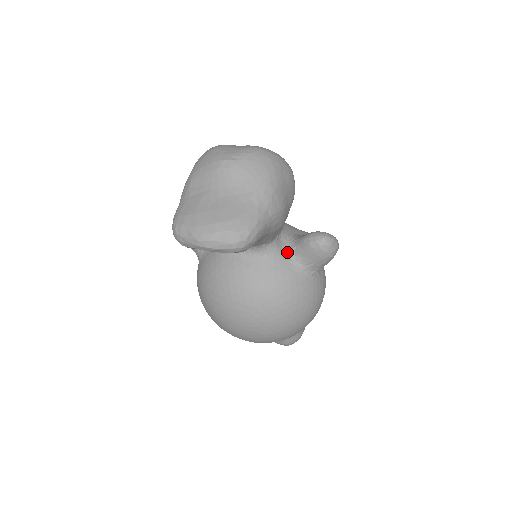
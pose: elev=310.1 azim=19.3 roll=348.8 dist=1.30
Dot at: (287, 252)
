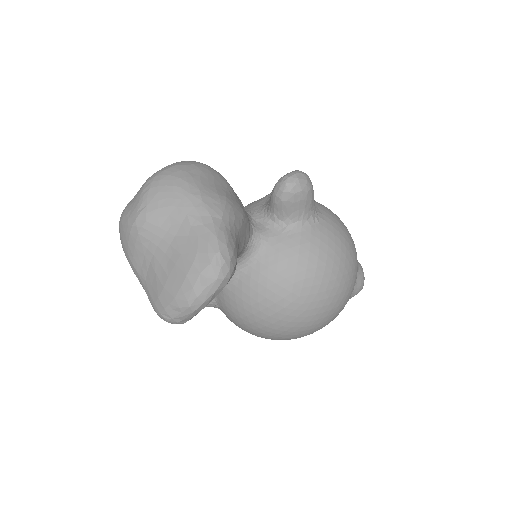
Dot at: (273, 227)
